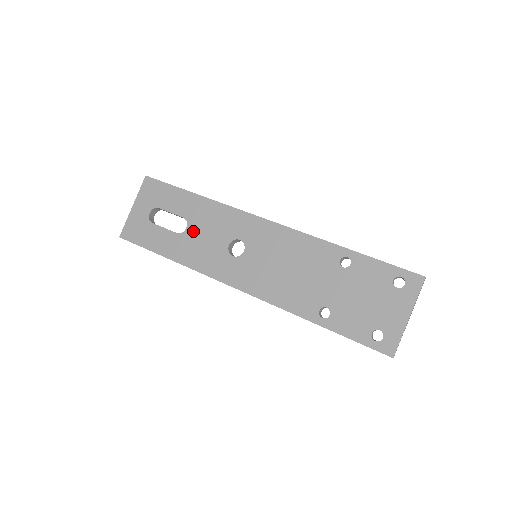
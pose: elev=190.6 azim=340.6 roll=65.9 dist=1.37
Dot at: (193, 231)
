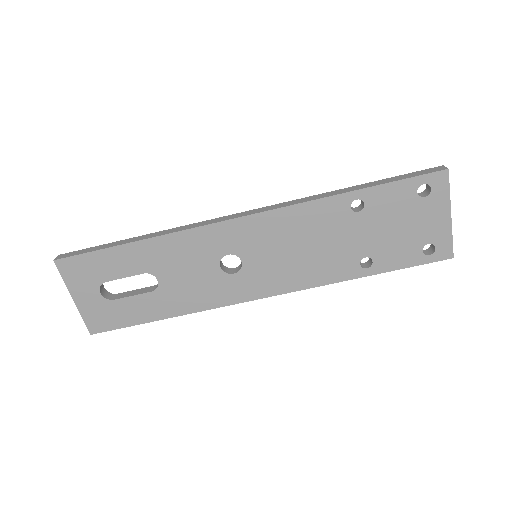
Dot at: (168, 279)
